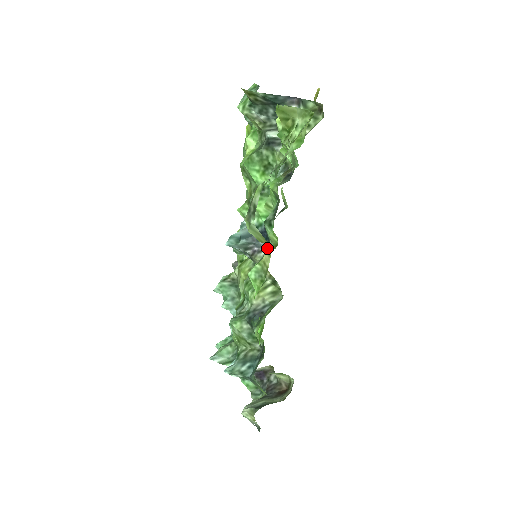
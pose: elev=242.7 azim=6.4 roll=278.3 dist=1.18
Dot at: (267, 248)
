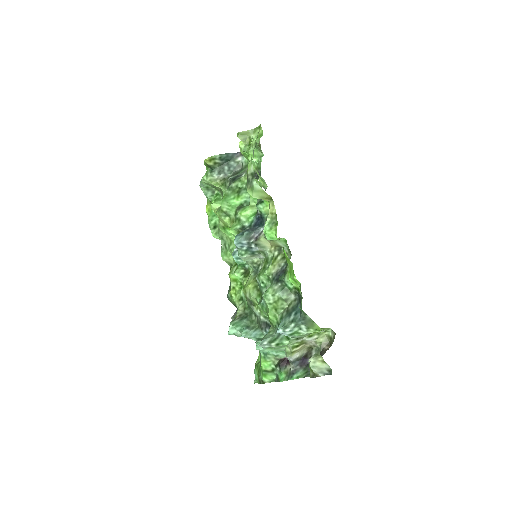
Dot at: occluded
